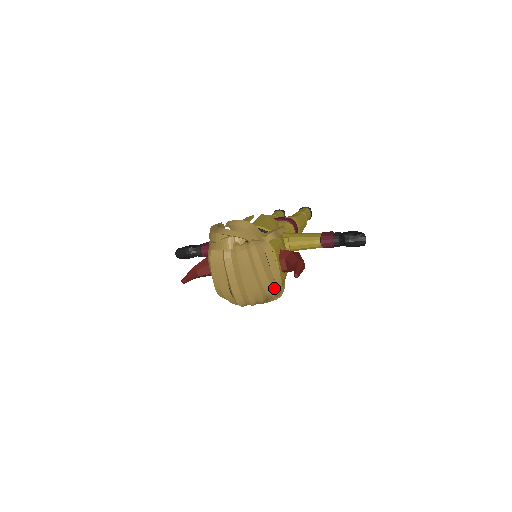
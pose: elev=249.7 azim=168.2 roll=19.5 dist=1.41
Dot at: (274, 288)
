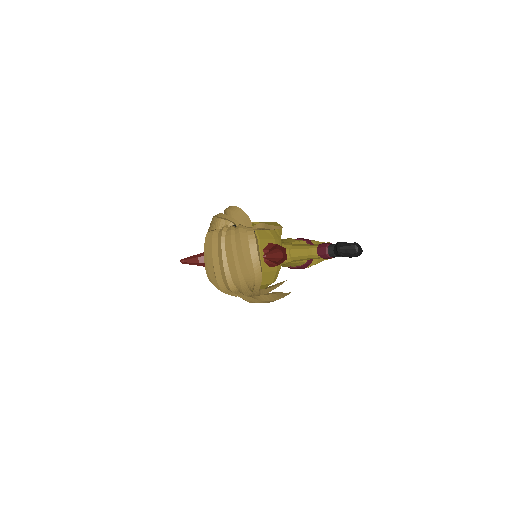
Dot at: (251, 274)
